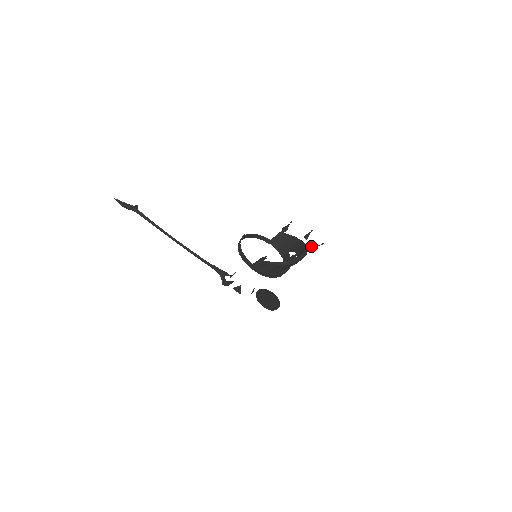
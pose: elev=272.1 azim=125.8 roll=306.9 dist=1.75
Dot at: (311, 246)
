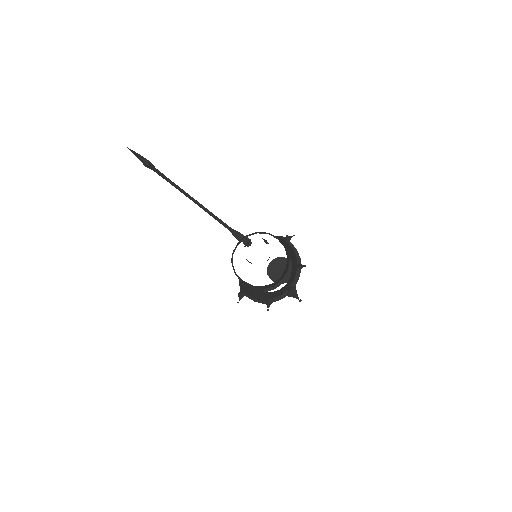
Dot at: (292, 293)
